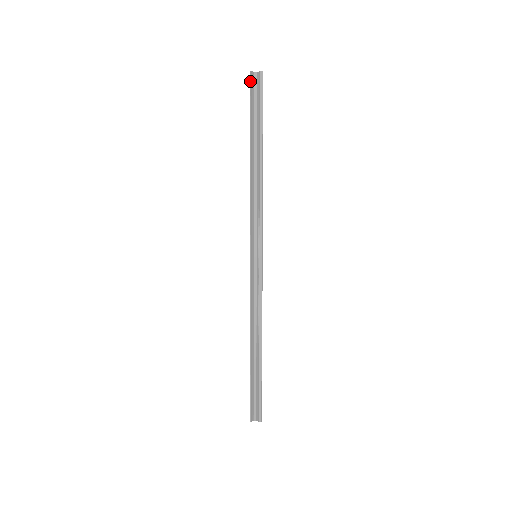
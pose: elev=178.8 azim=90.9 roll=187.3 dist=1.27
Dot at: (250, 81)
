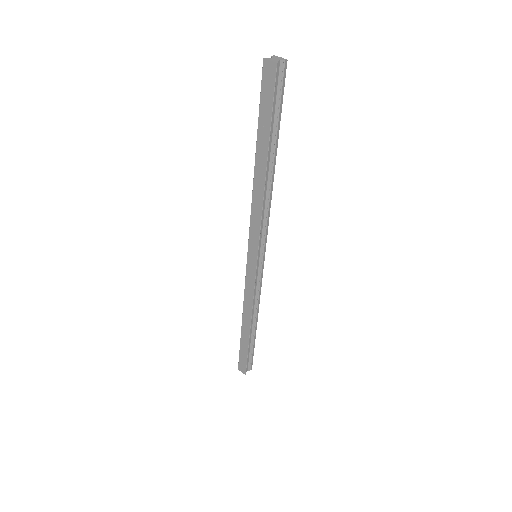
Dot at: (275, 76)
